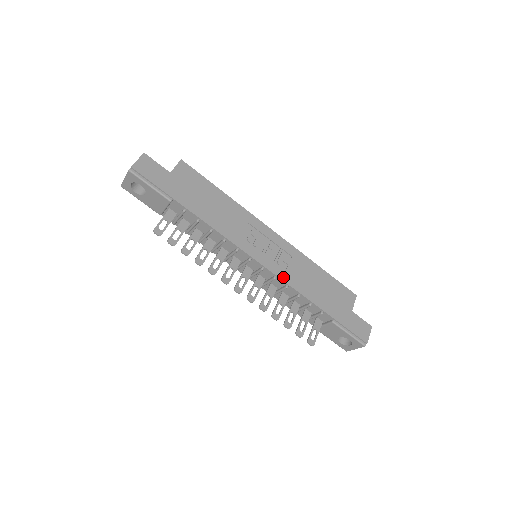
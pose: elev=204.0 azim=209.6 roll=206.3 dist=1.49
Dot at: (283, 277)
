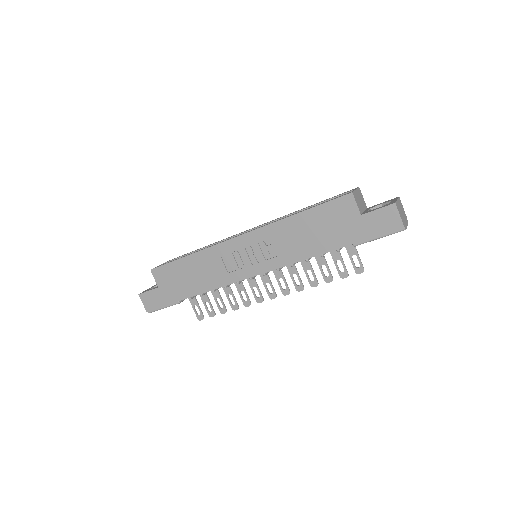
Dot at: (281, 264)
